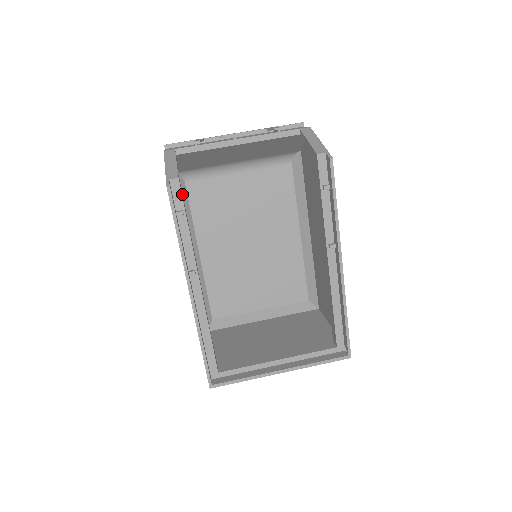
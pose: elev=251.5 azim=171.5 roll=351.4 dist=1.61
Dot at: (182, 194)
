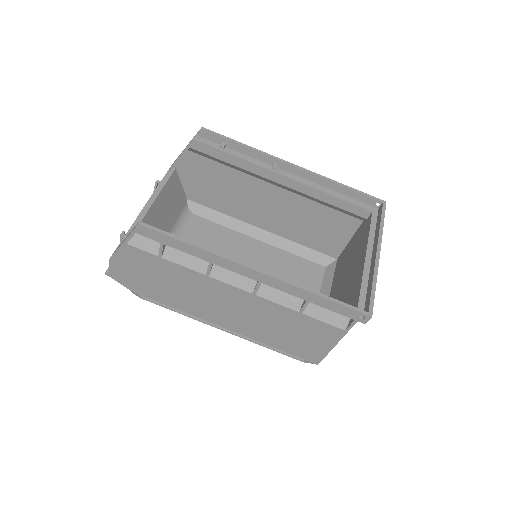
Dot at: occluded
